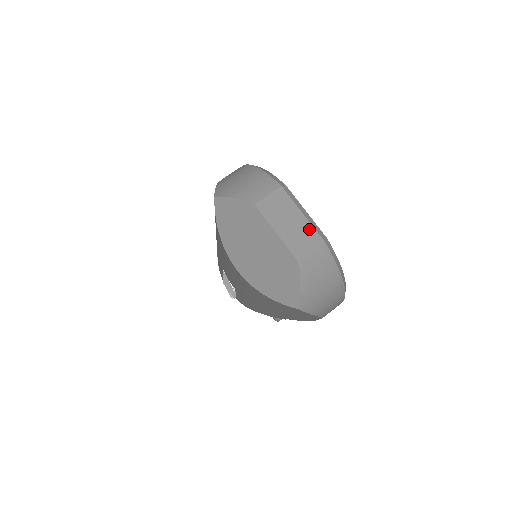
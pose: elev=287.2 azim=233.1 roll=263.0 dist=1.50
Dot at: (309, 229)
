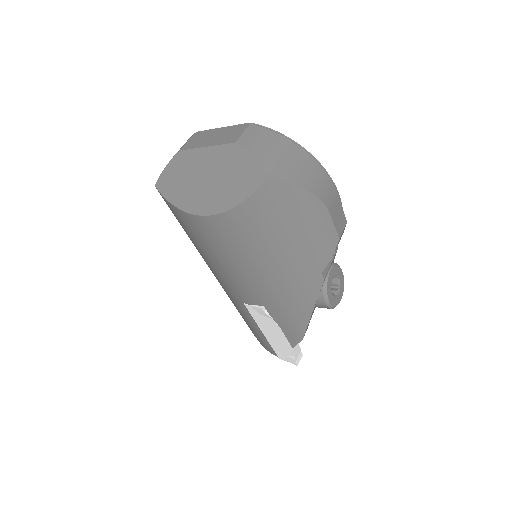
Dot at: (233, 128)
